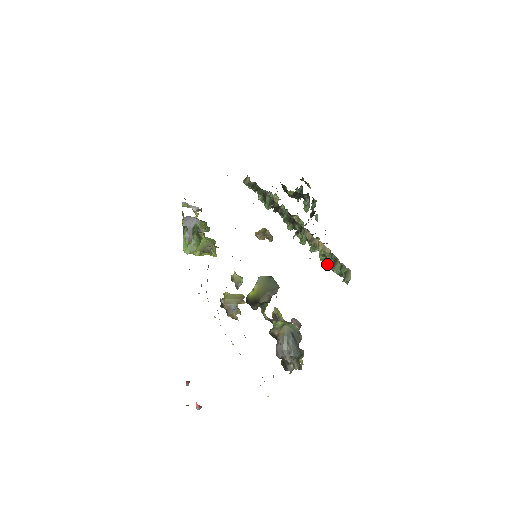
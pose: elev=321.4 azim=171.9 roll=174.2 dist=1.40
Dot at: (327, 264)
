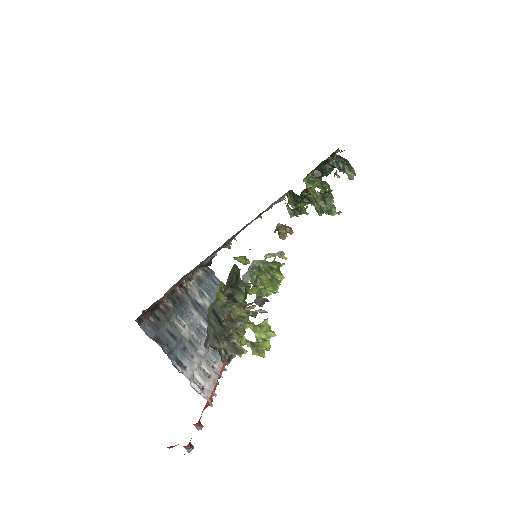
Dot at: occluded
